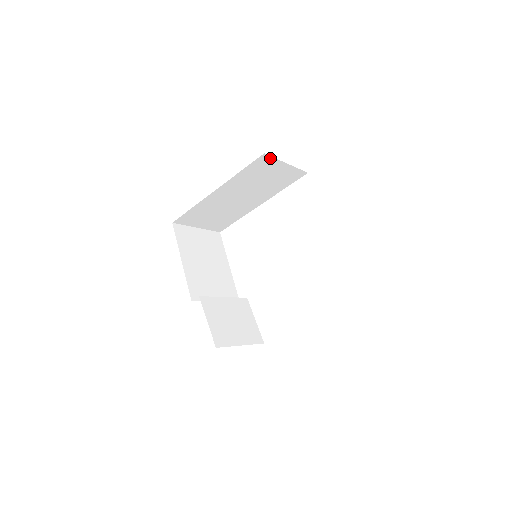
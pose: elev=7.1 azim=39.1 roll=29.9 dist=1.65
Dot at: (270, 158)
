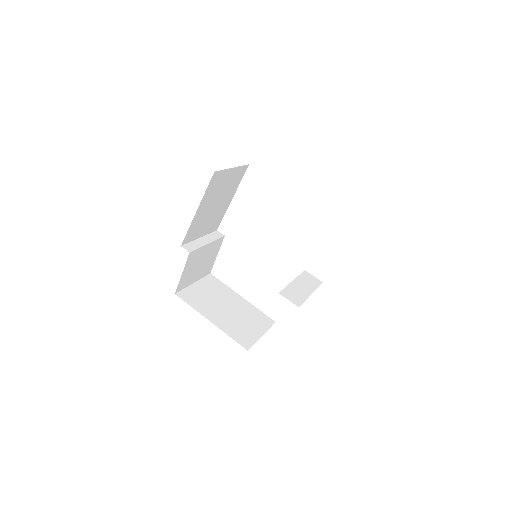
Dot at: occluded
